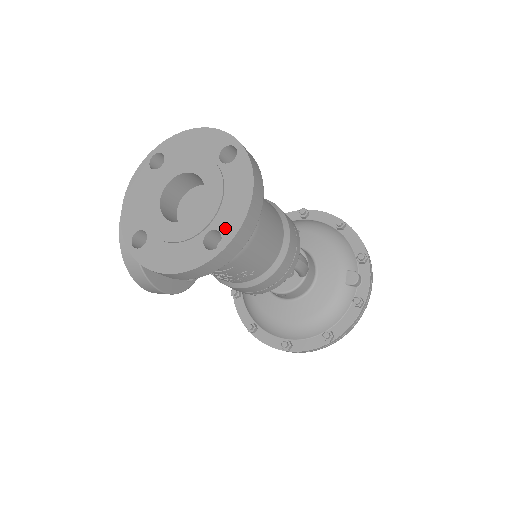
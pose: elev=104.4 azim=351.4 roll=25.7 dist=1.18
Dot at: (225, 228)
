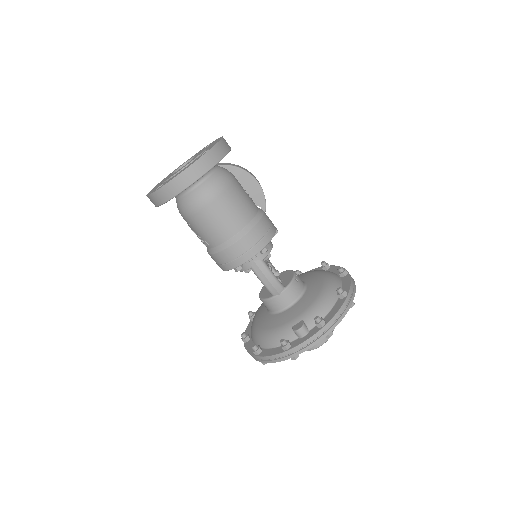
Dot at: occluded
